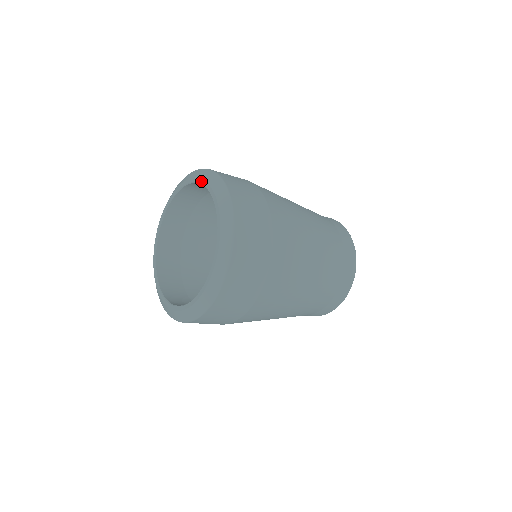
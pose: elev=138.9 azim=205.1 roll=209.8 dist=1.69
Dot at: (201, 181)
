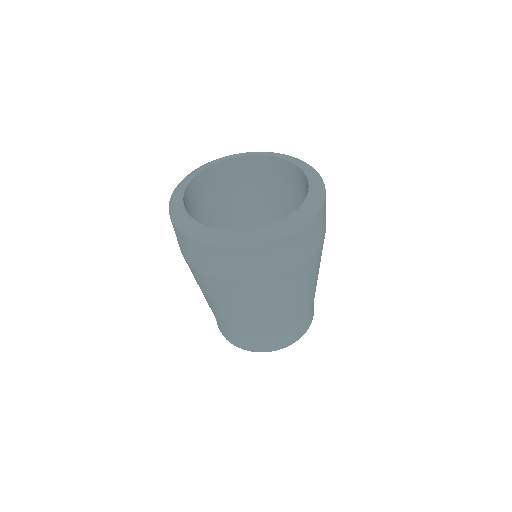
Dot at: (245, 153)
